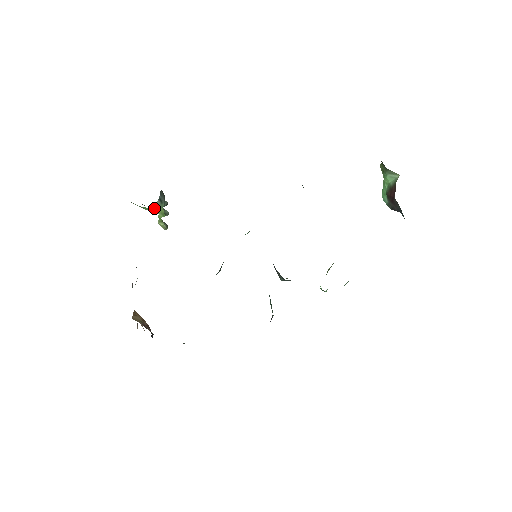
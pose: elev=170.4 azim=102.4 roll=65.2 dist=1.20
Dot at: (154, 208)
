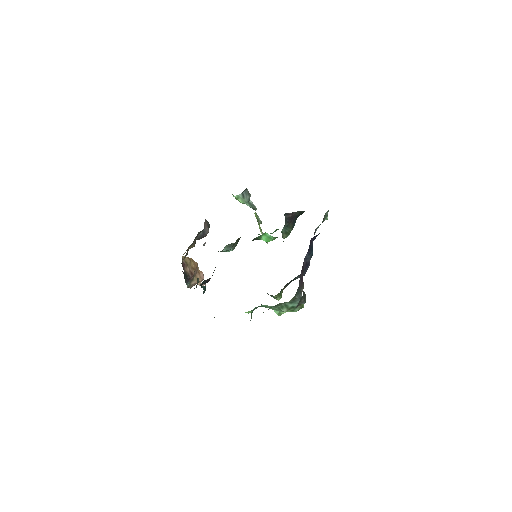
Dot at: (238, 198)
